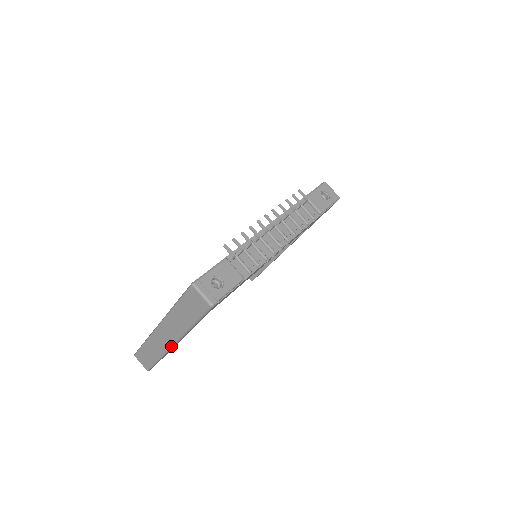
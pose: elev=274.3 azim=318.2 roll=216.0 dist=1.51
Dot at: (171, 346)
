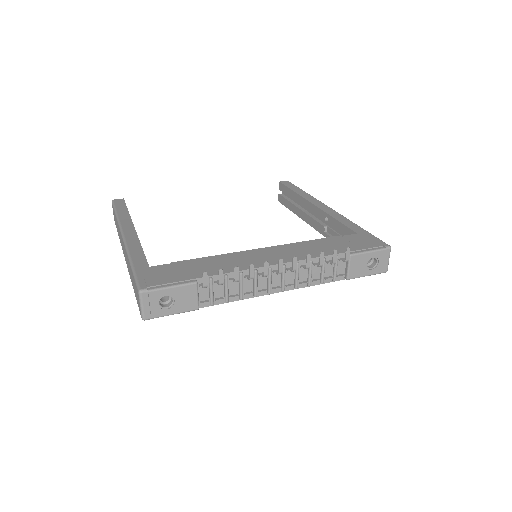
Dot at: (124, 256)
